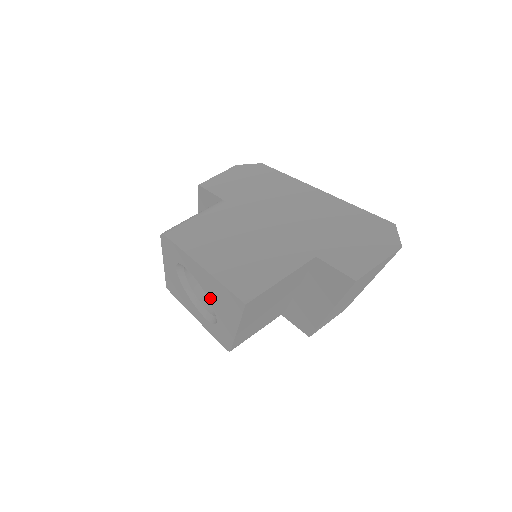
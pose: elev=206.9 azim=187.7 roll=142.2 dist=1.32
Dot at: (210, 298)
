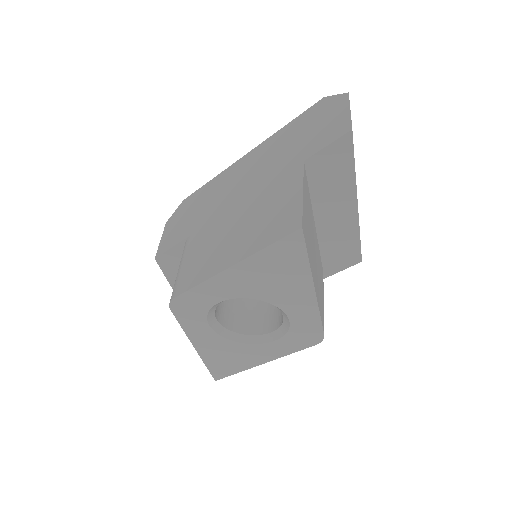
Dot at: (264, 296)
